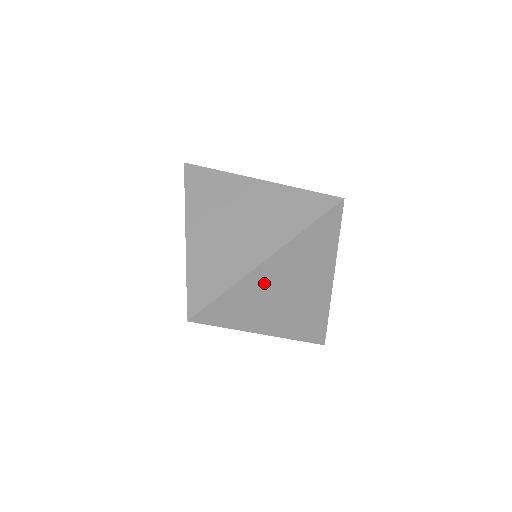
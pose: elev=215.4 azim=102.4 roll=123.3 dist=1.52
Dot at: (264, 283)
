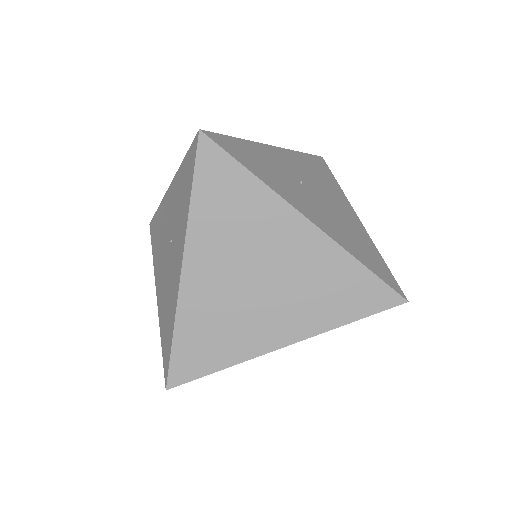
Dot at: occluded
